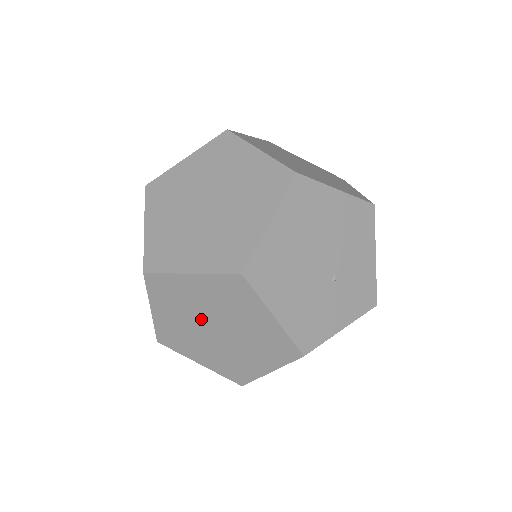
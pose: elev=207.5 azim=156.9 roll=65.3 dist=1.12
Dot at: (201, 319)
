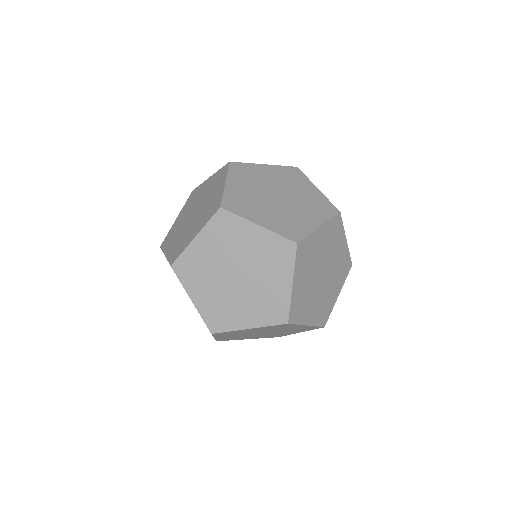
Dot at: (223, 275)
